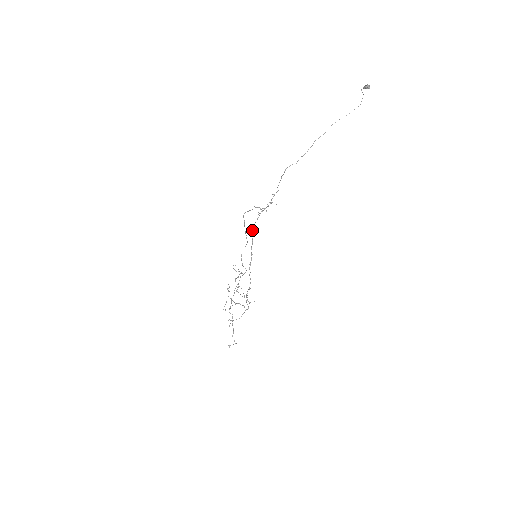
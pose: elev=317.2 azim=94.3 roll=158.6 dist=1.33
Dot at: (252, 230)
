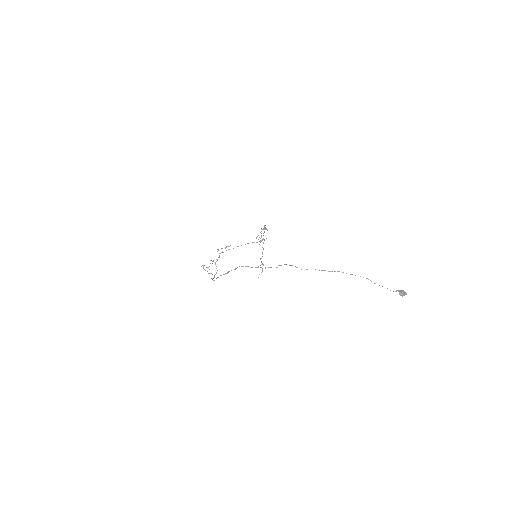
Dot at: (237, 267)
